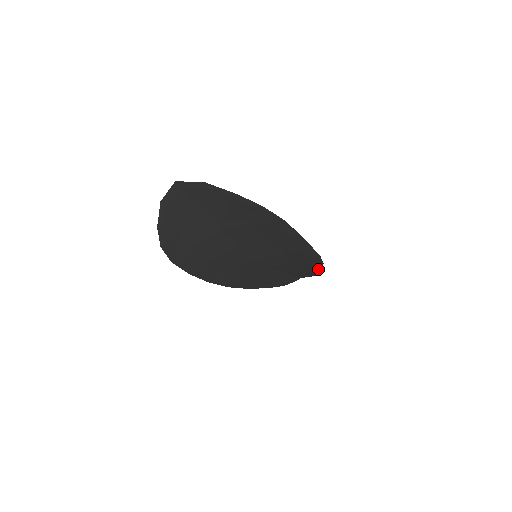
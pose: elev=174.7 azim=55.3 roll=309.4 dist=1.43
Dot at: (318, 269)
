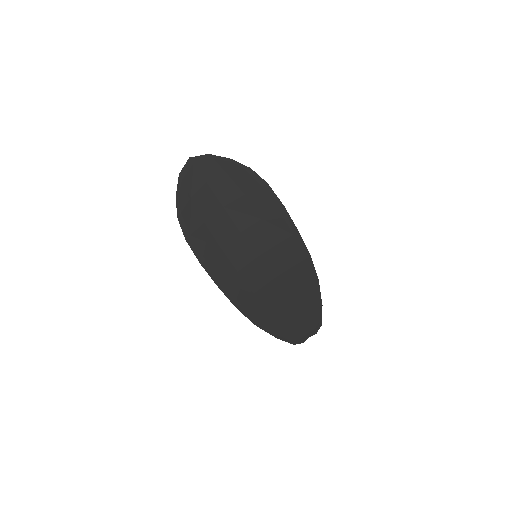
Dot at: (318, 299)
